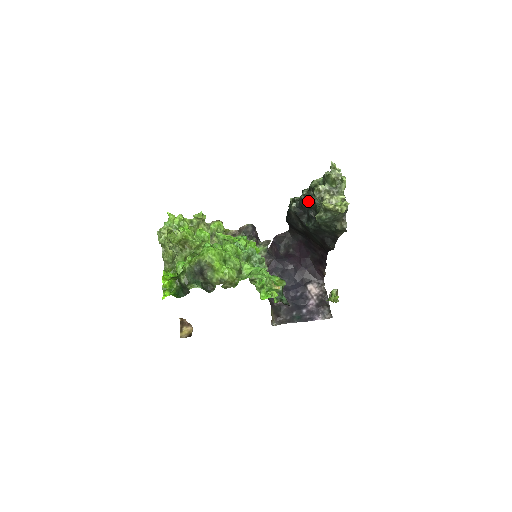
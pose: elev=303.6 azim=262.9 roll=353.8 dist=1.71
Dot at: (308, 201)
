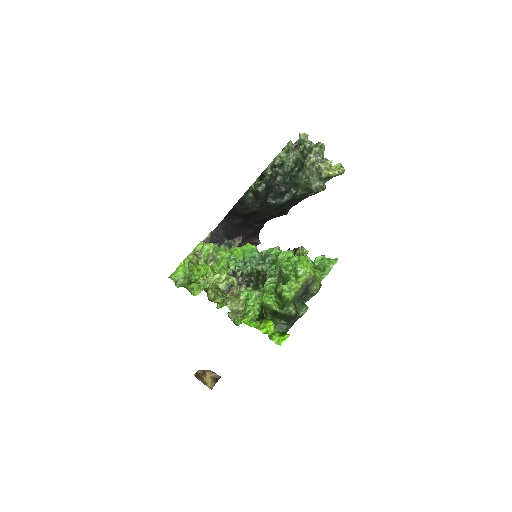
Dot at: (274, 179)
